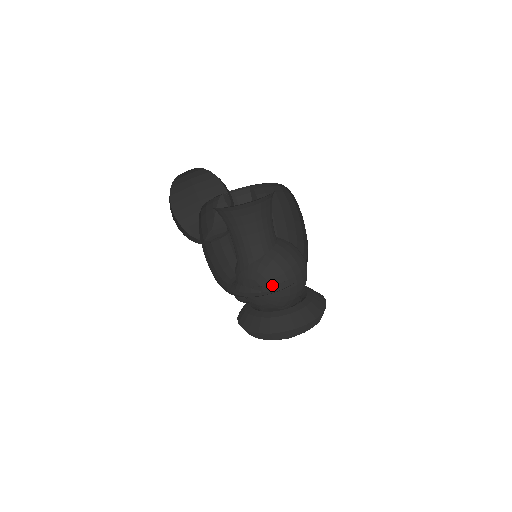
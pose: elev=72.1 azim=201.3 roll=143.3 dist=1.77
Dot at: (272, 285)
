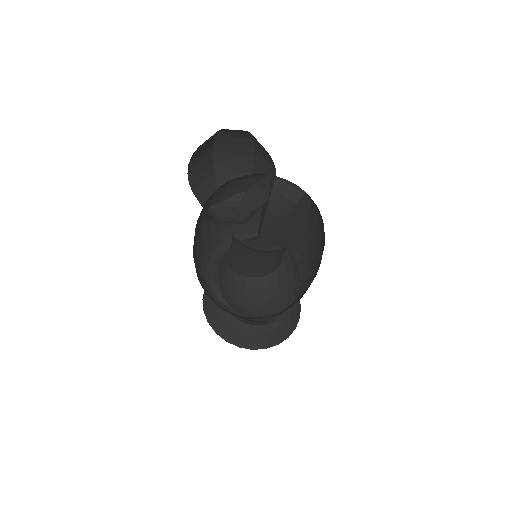
Dot at: (231, 302)
